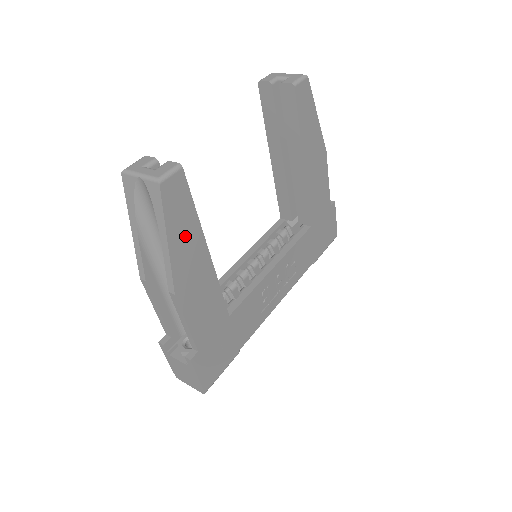
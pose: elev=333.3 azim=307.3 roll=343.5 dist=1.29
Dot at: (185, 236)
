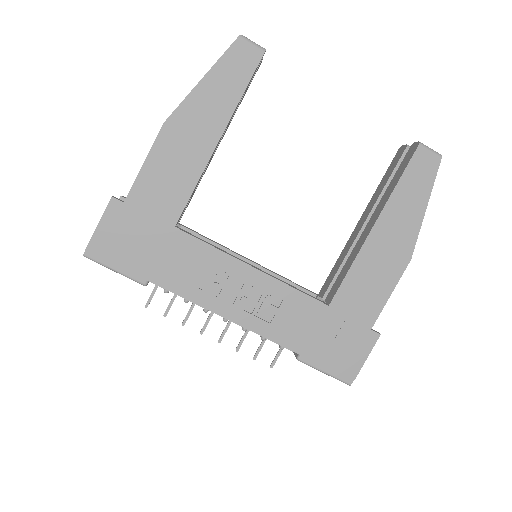
Dot at: (217, 97)
